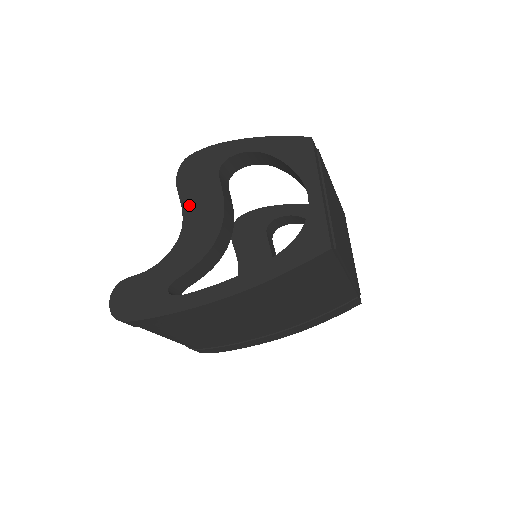
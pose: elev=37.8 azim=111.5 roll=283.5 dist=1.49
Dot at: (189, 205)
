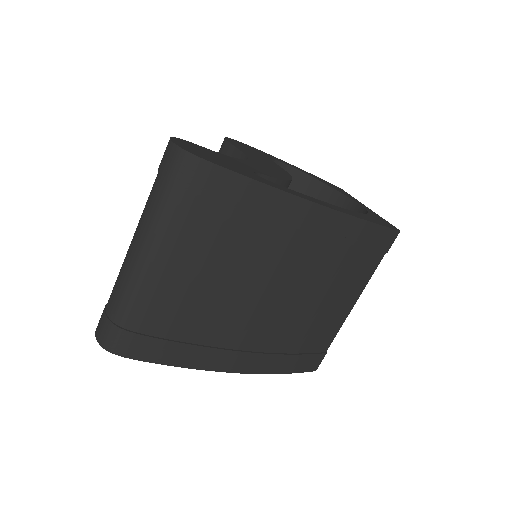
Dot at: (249, 154)
